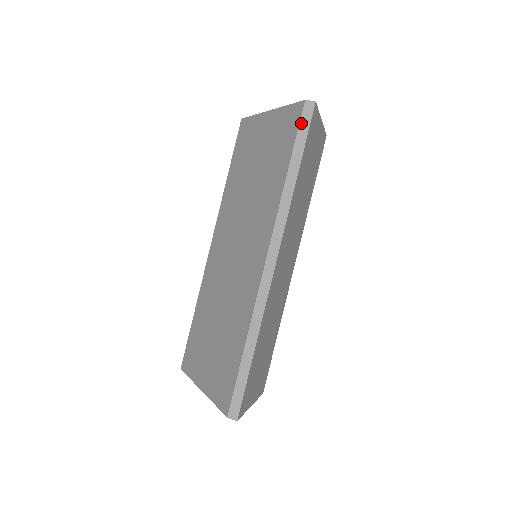
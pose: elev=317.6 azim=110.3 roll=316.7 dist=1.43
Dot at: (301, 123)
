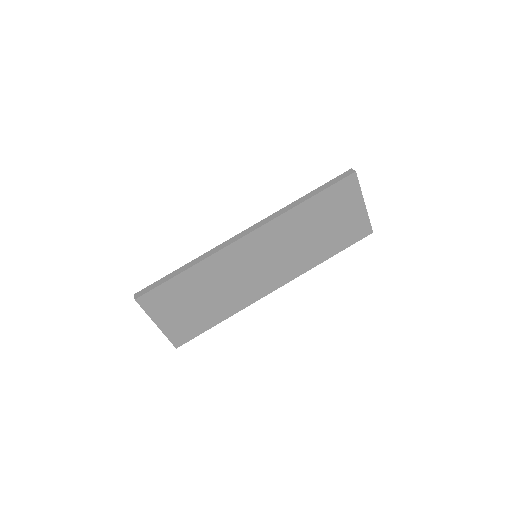
Dot at: (337, 177)
